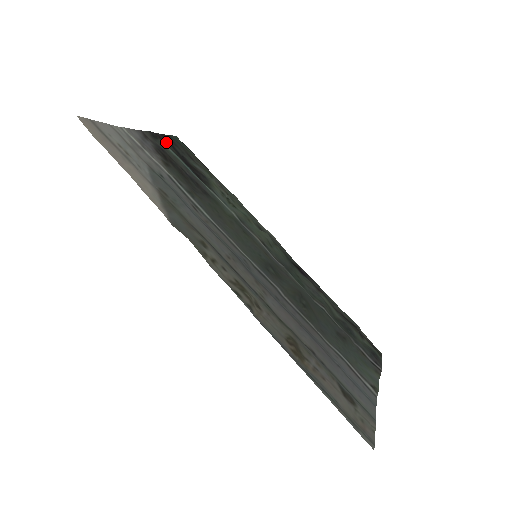
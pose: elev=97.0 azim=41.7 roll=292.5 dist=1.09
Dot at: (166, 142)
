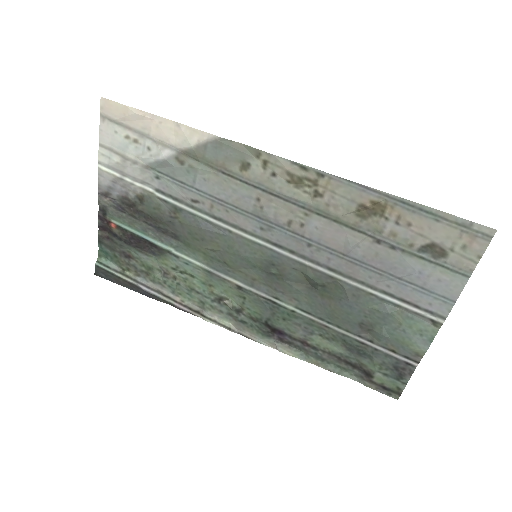
Dot at: (109, 226)
